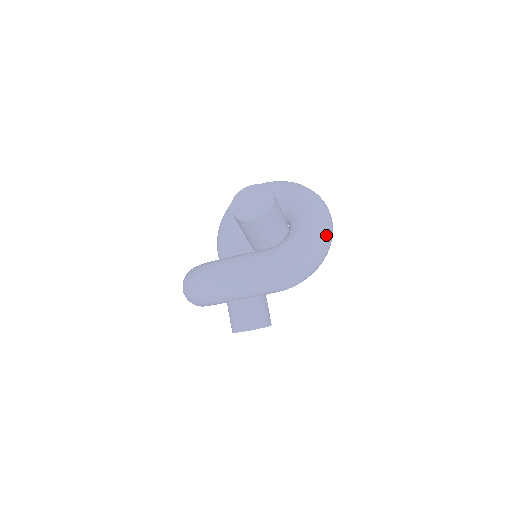
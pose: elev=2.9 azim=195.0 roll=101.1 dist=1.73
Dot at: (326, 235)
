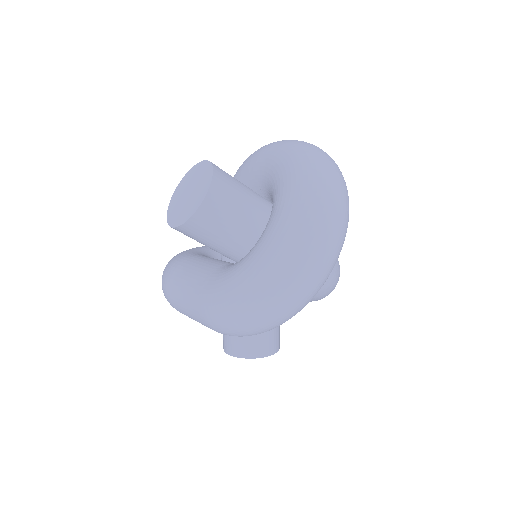
Dot at: (290, 277)
